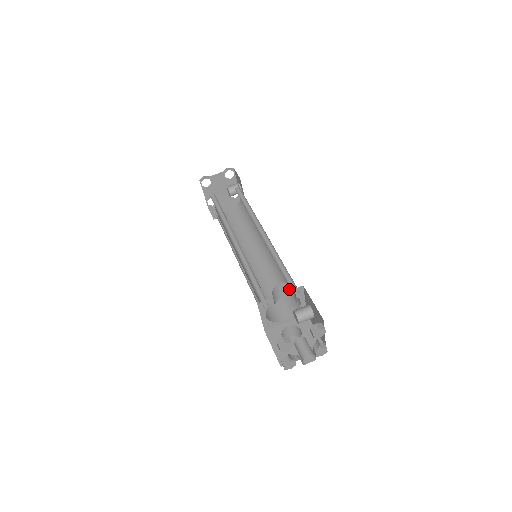
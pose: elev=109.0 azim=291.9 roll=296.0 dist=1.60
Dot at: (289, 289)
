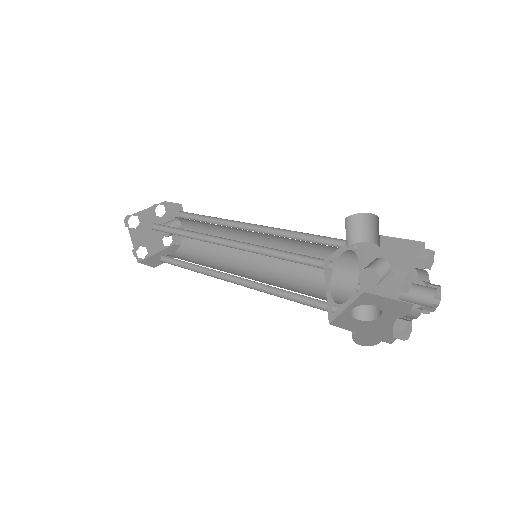
Dot at: (358, 226)
